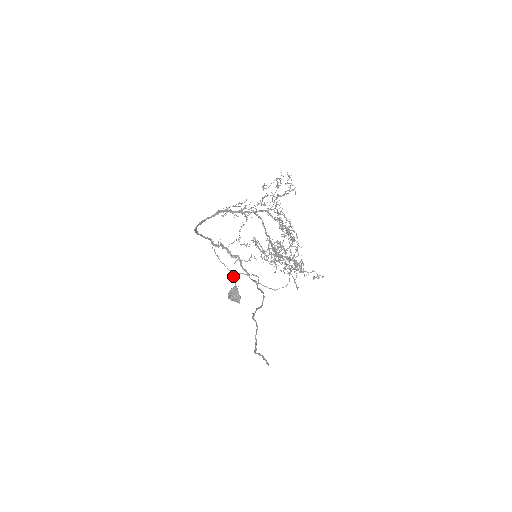
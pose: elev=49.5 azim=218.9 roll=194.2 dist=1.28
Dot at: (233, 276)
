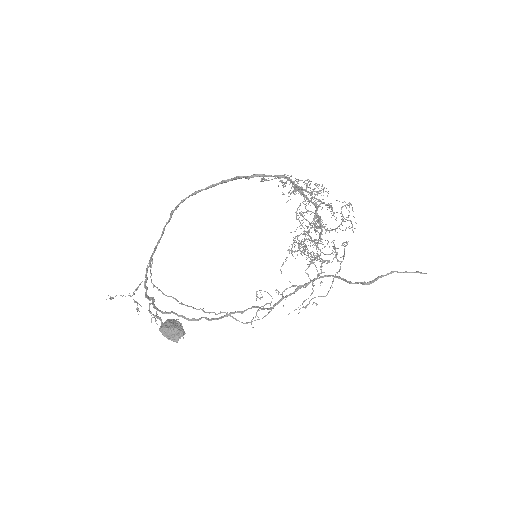
Dot at: occluded
